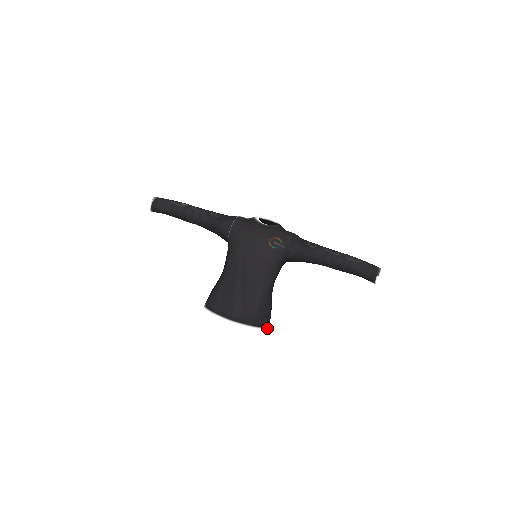
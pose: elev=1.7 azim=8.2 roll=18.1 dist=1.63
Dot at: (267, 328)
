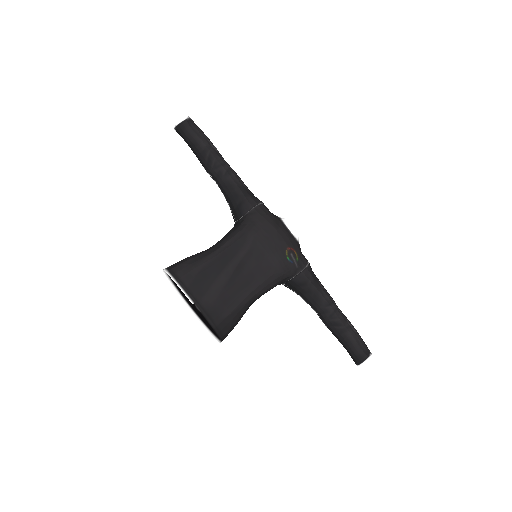
Dot at: occluded
